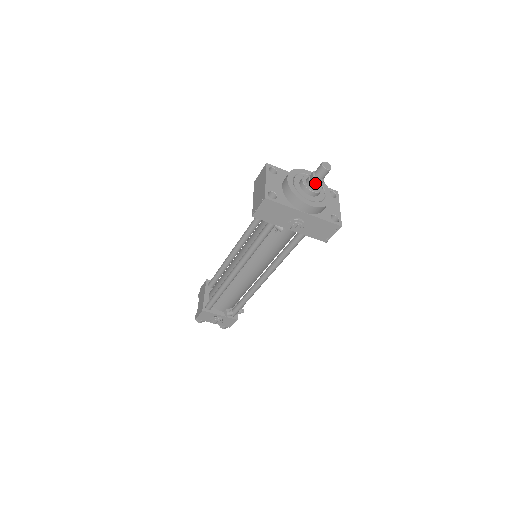
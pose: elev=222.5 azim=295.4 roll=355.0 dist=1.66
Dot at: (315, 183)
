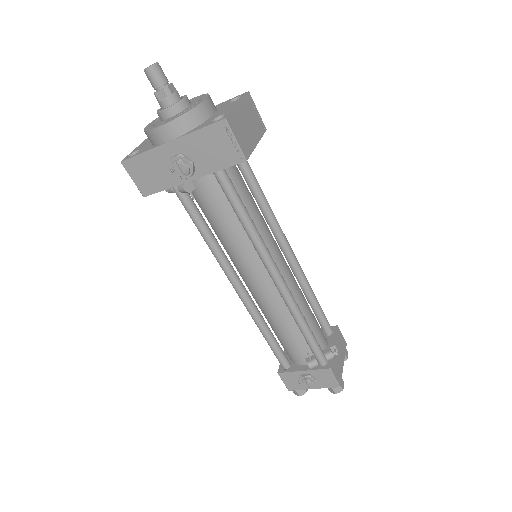
Dot at: (162, 99)
